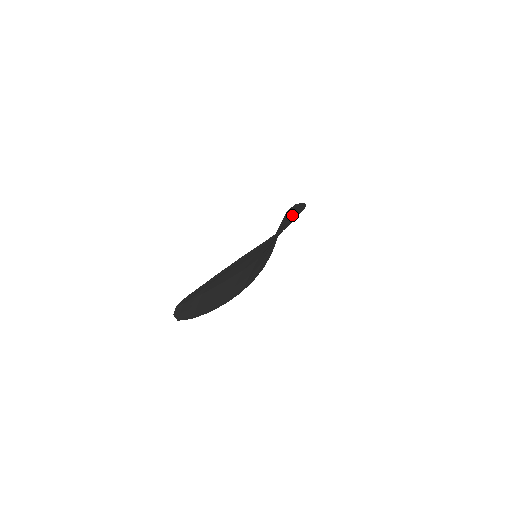
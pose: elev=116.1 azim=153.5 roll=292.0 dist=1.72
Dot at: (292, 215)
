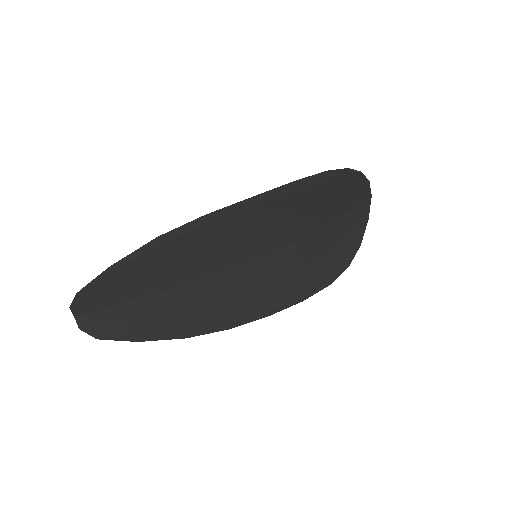
Dot at: (327, 191)
